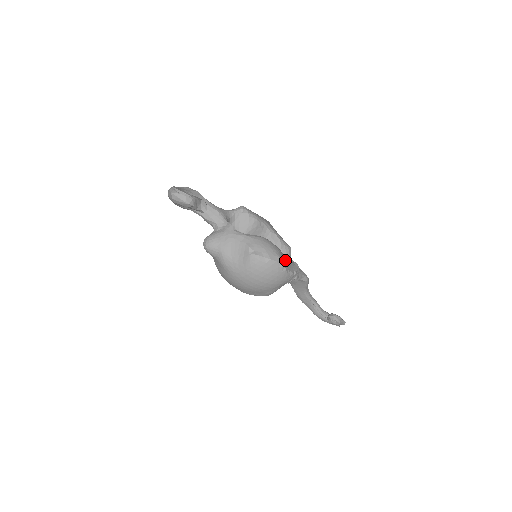
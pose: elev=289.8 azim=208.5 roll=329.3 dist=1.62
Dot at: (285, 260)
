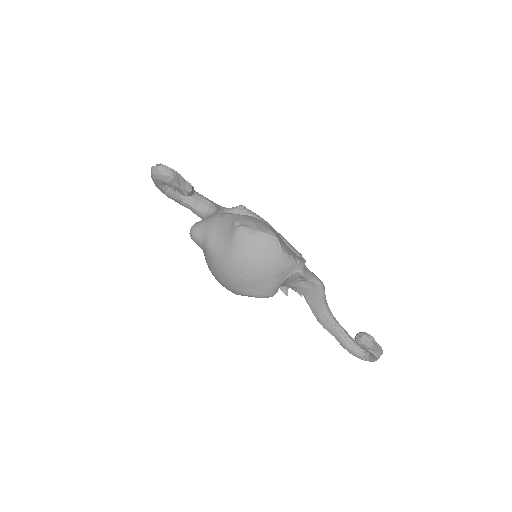
Dot at: (283, 242)
